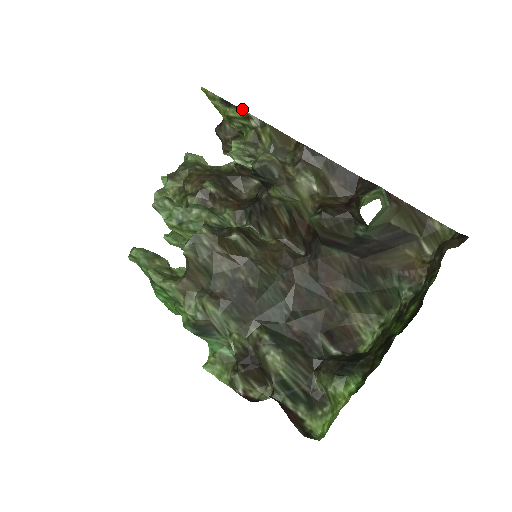
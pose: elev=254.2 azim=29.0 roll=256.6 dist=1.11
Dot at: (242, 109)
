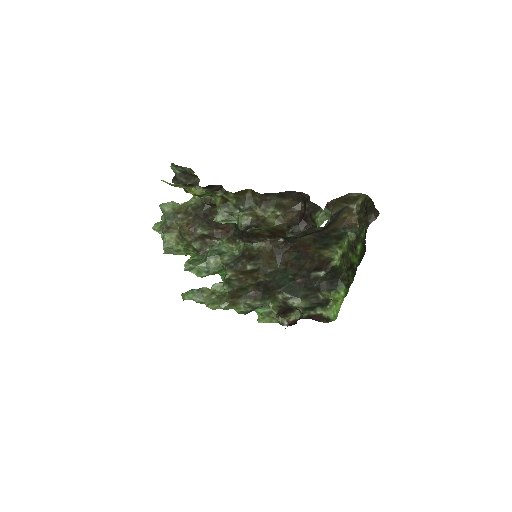
Dot at: (208, 192)
